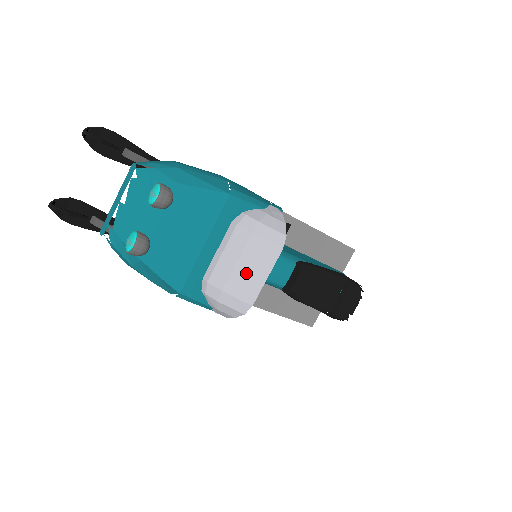
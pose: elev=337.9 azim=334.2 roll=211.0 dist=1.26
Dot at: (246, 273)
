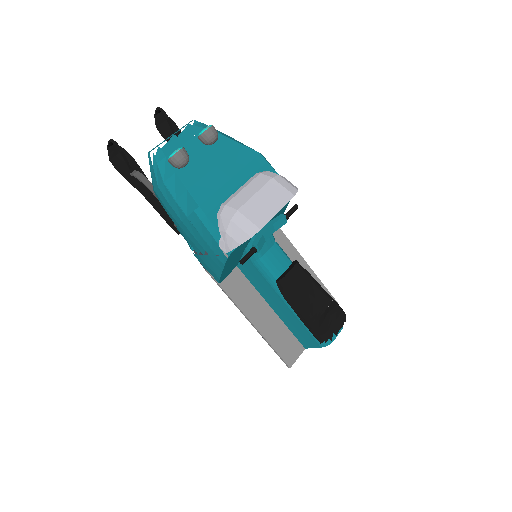
Dot at: (261, 203)
